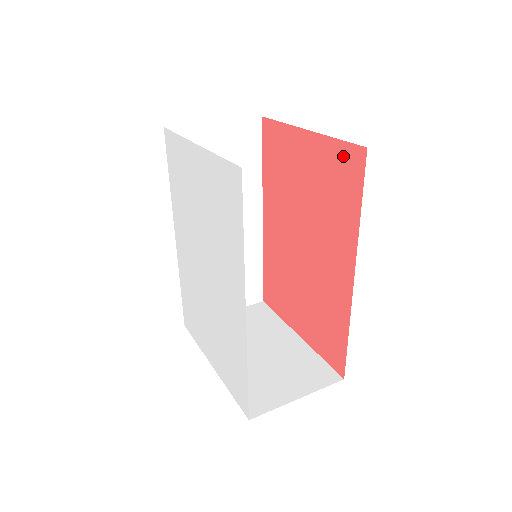
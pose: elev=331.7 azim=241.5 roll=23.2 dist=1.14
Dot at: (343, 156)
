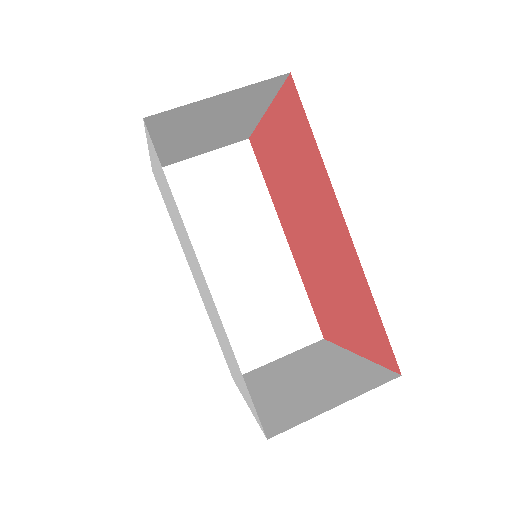
Dot at: (286, 103)
